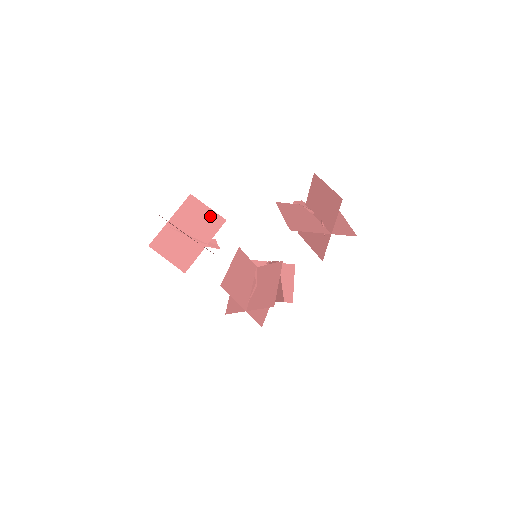
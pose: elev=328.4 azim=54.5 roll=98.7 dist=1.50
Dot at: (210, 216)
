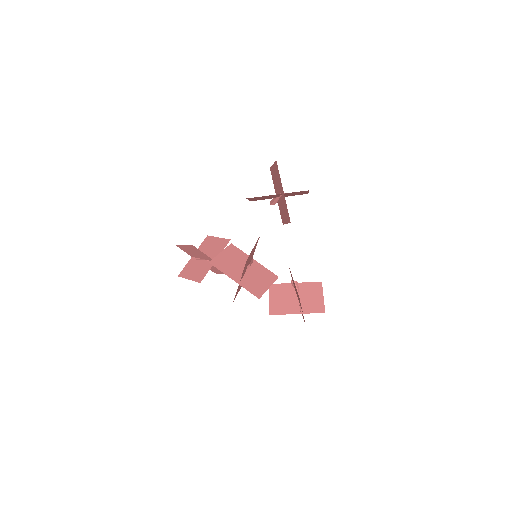
Dot at: (219, 242)
